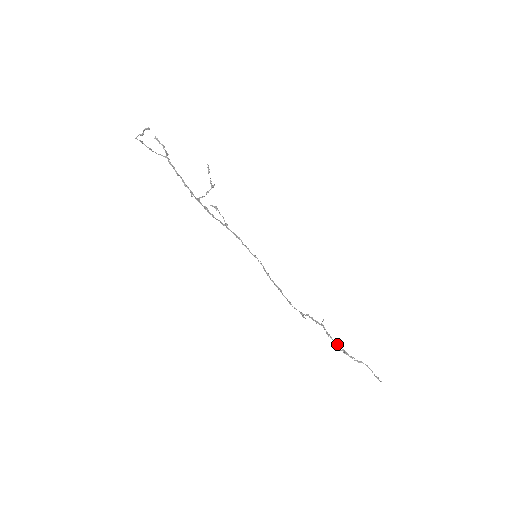
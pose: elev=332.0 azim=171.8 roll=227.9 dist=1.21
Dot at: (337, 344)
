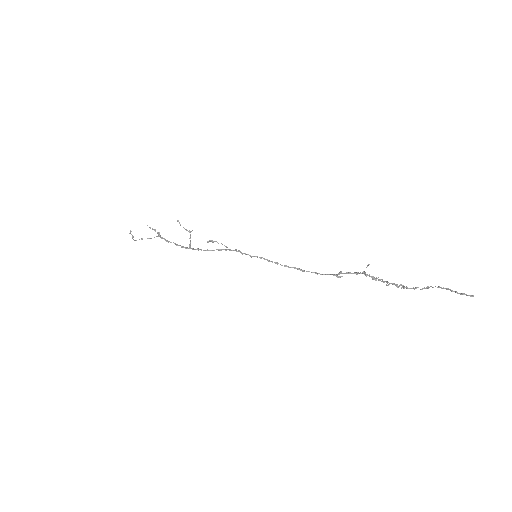
Dot at: (389, 283)
